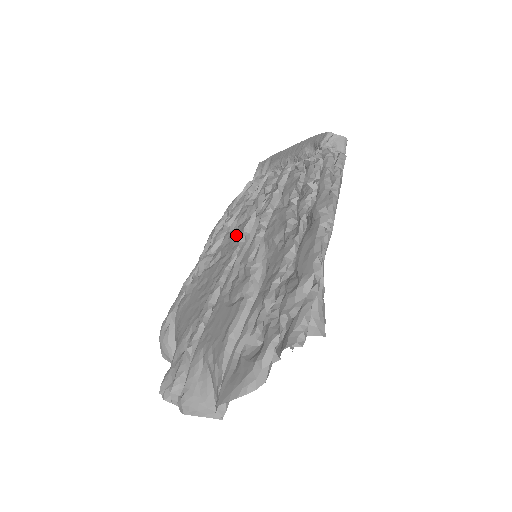
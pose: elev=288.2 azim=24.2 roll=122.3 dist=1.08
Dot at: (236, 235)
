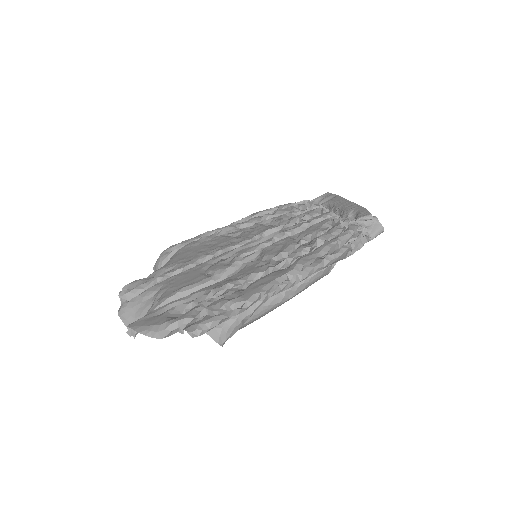
Dot at: (259, 230)
